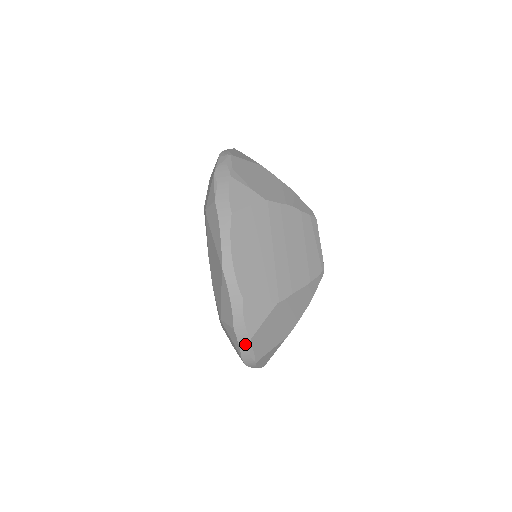
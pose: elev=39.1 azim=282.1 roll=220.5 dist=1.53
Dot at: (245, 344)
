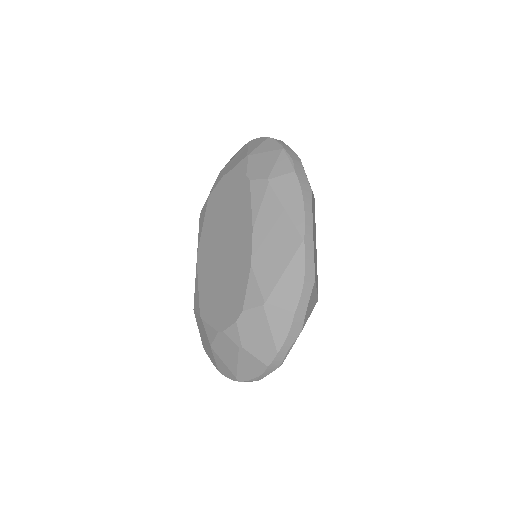
Dot at: (293, 335)
